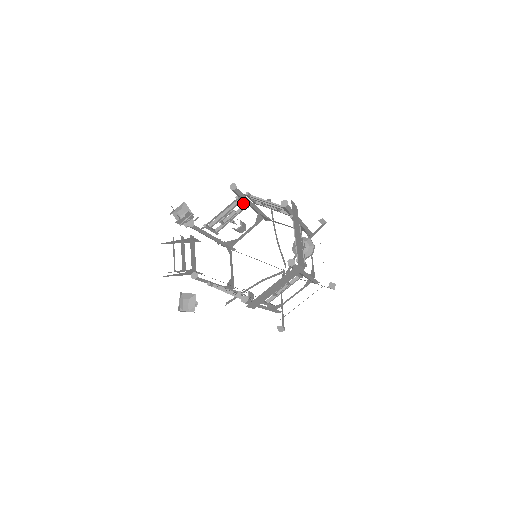
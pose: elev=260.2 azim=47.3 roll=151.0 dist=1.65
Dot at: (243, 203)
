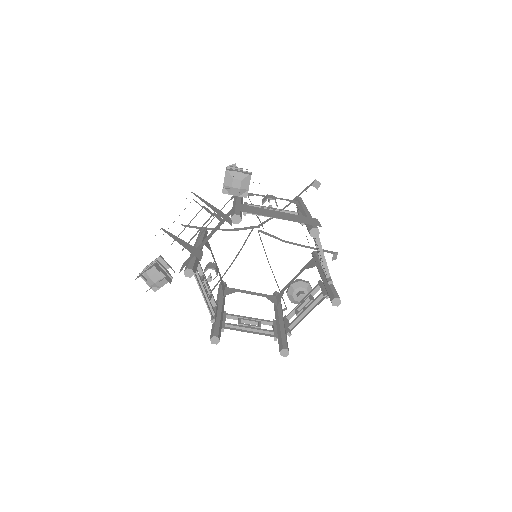
Dot at: occluded
